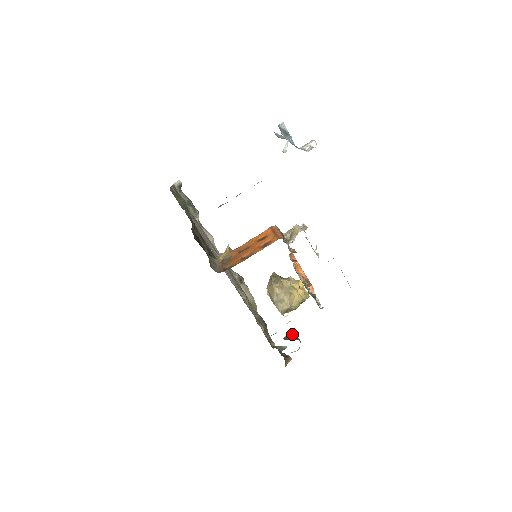
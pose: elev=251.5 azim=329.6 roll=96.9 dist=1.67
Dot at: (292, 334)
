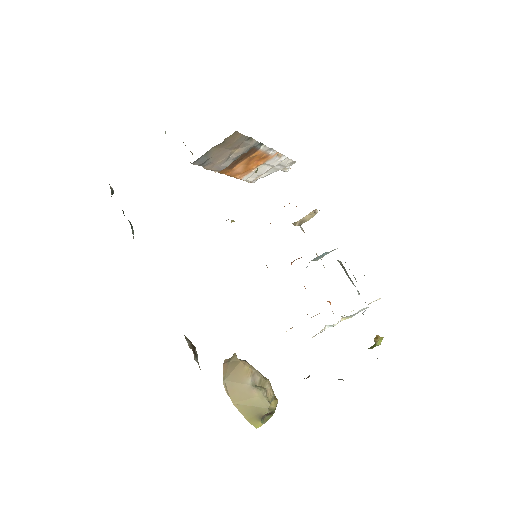
Dot at: occluded
